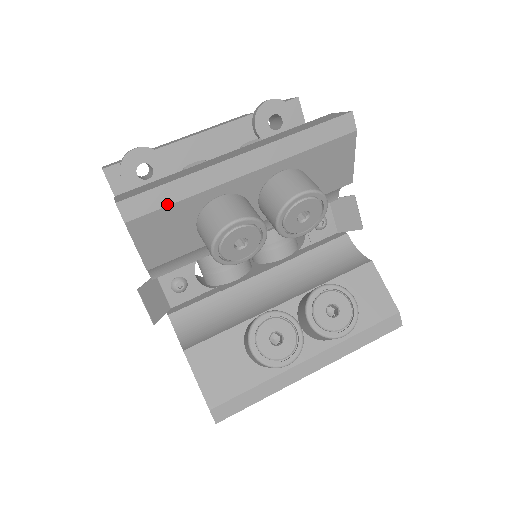
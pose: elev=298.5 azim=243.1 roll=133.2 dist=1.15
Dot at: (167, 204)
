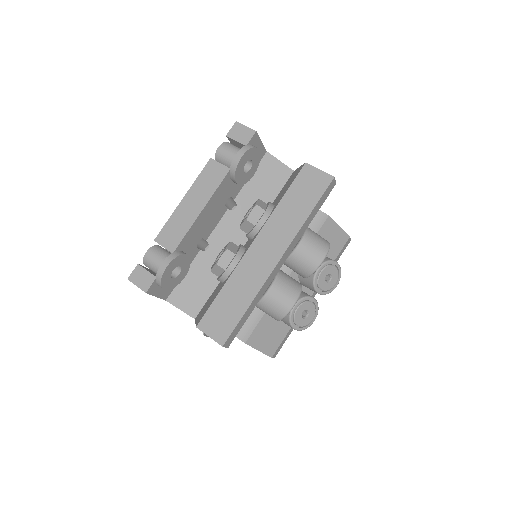
Dot at: (246, 319)
